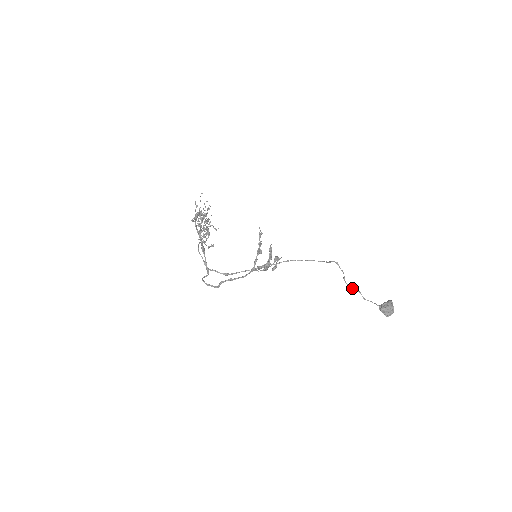
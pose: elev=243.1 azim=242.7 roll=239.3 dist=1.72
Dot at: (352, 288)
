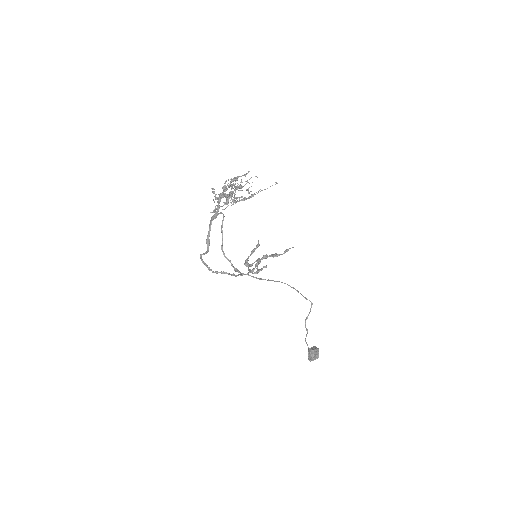
Dot at: (306, 329)
